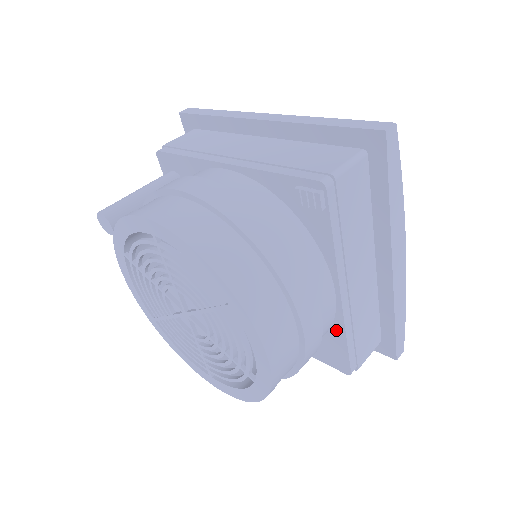
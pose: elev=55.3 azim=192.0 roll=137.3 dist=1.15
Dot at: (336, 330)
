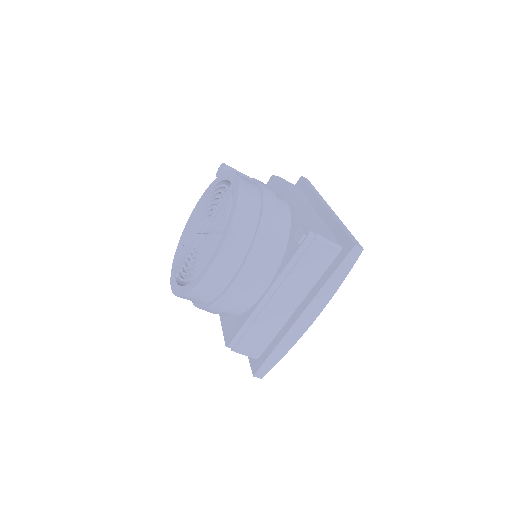
Dot at: (246, 314)
